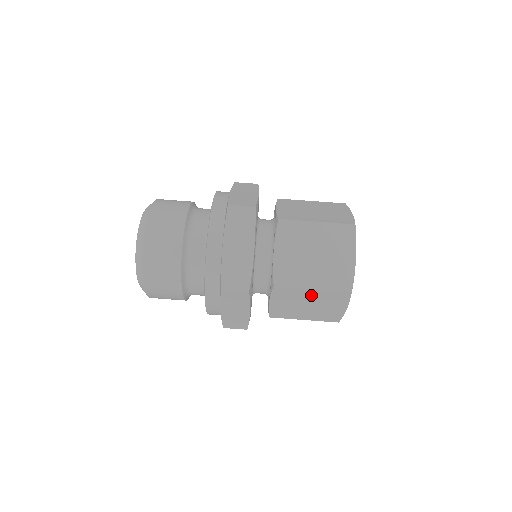
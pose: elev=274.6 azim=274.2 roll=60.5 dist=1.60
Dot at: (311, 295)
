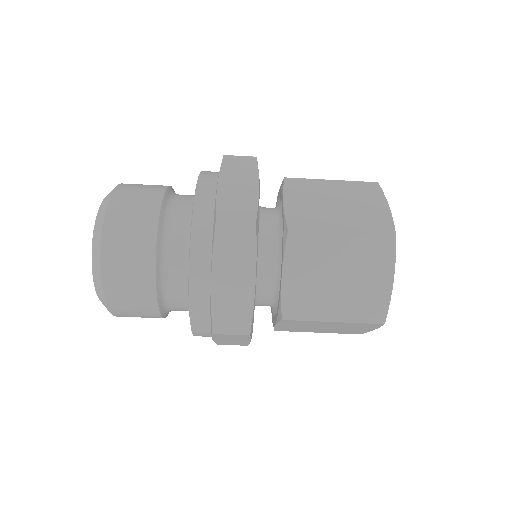
Dot at: occluded
